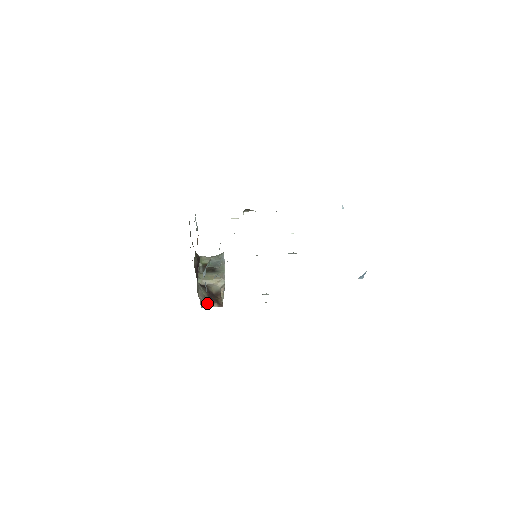
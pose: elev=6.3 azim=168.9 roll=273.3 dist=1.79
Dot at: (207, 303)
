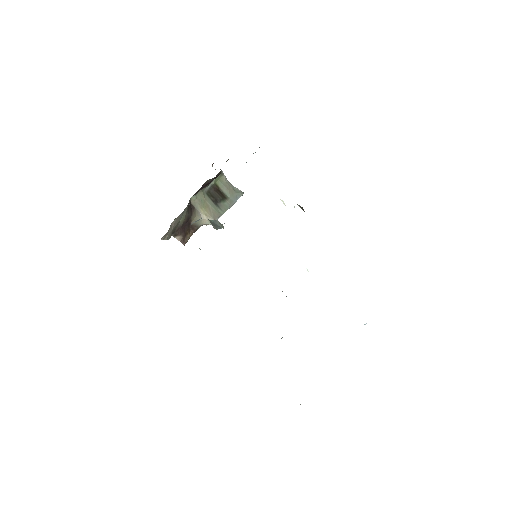
Dot at: occluded
